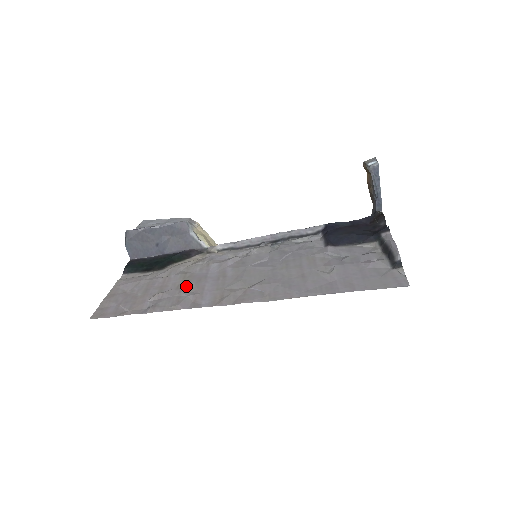
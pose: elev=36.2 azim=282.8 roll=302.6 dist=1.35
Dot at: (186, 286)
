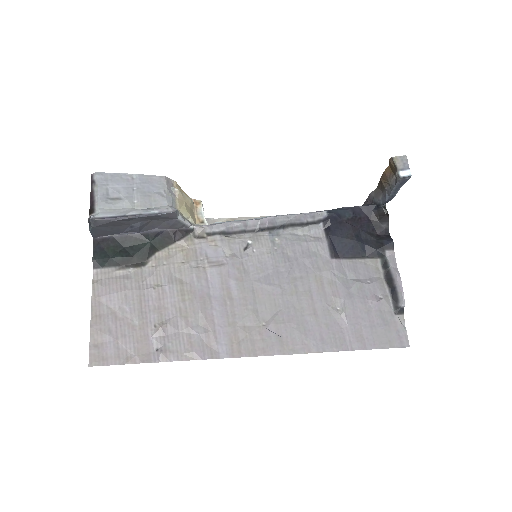
Dot at: (191, 314)
